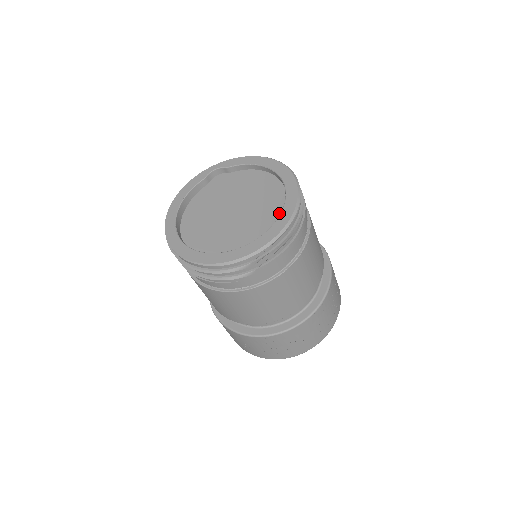
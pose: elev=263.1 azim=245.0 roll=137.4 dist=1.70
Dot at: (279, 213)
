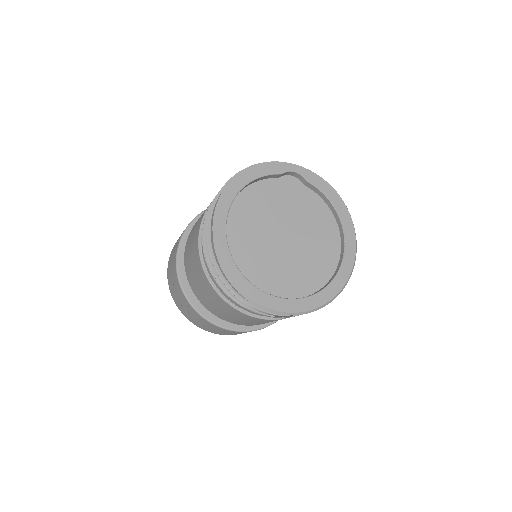
Dot at: (323, 280)
